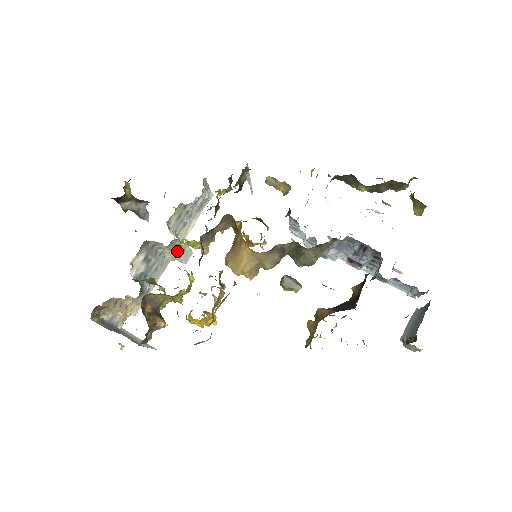
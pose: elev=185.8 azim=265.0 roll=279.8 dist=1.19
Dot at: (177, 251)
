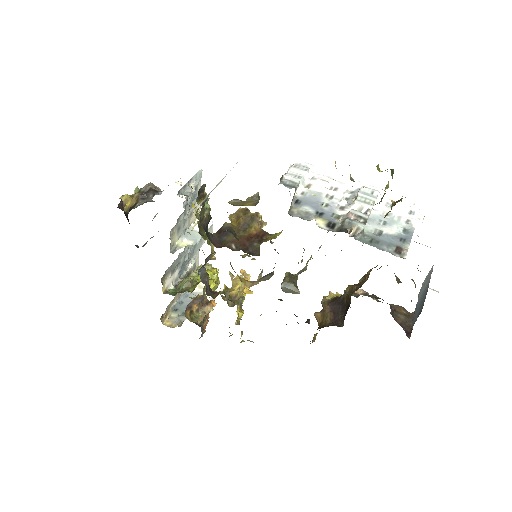
Dot at: (194, 252)
